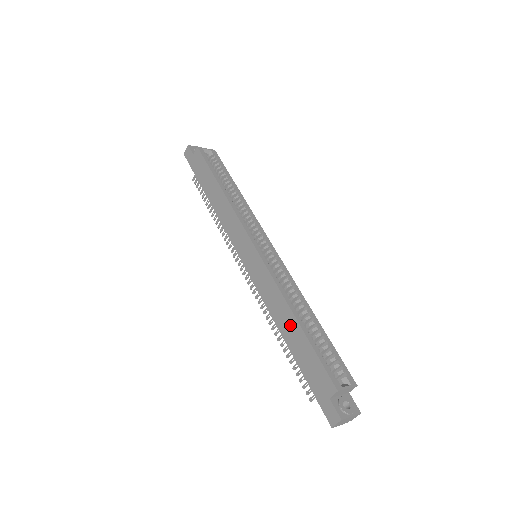
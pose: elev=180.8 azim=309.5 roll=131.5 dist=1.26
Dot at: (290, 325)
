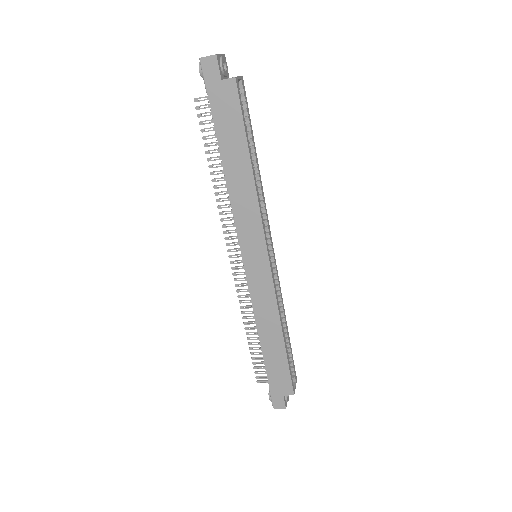
Dot at: (274, 340)
